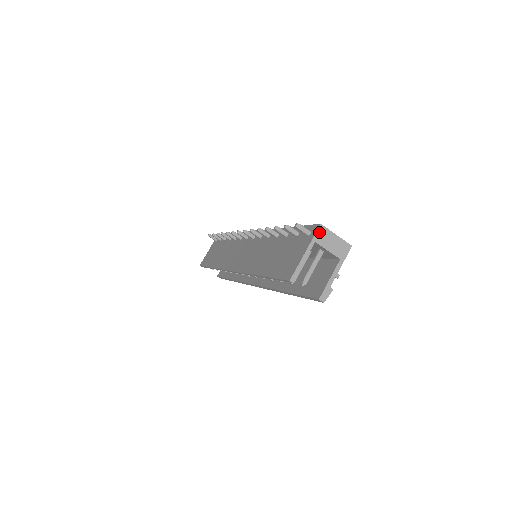
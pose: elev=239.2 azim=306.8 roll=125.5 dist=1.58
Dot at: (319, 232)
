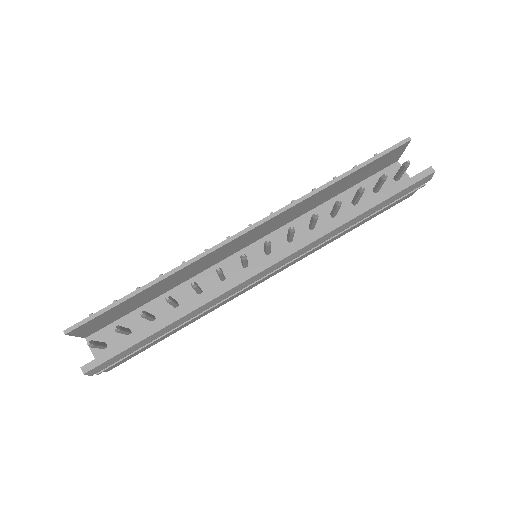
Dot at: occluded
